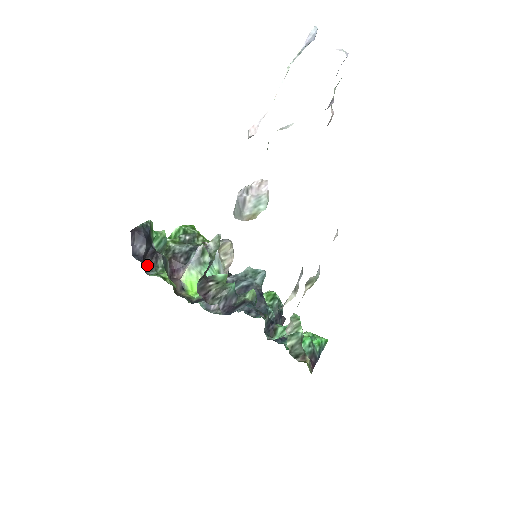
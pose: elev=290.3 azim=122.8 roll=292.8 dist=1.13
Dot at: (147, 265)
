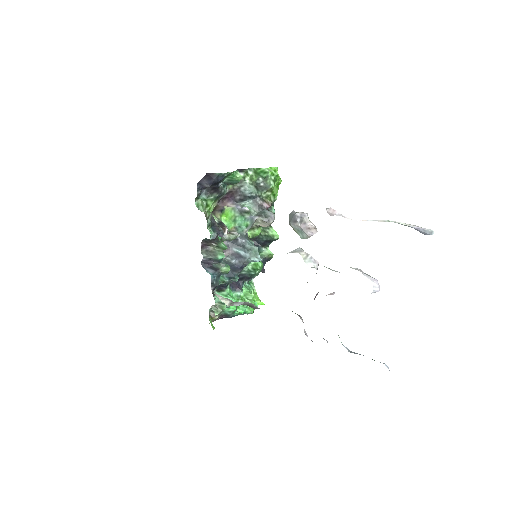
Dot at: (207, 189)
